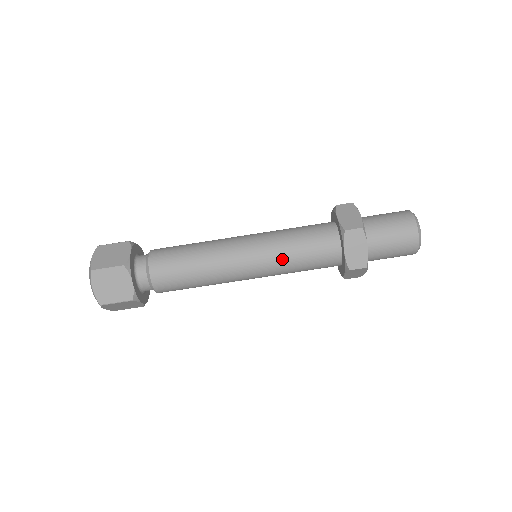
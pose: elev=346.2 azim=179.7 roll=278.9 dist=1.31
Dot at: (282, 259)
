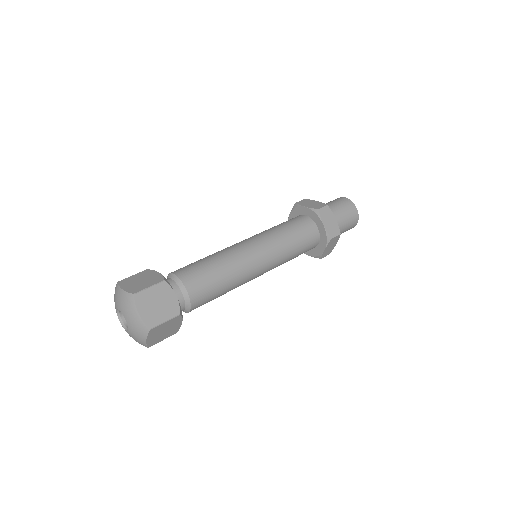
Dot at: (283, 245)
